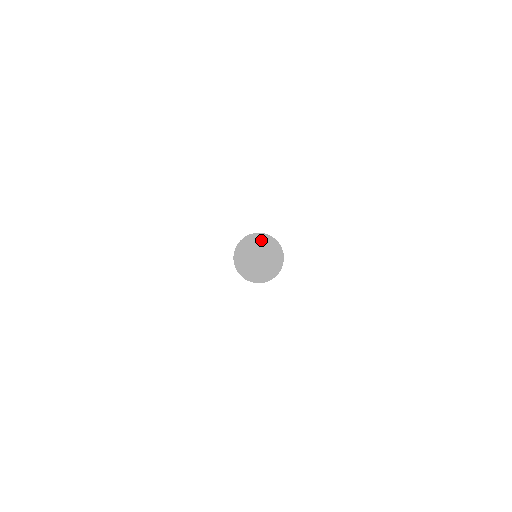
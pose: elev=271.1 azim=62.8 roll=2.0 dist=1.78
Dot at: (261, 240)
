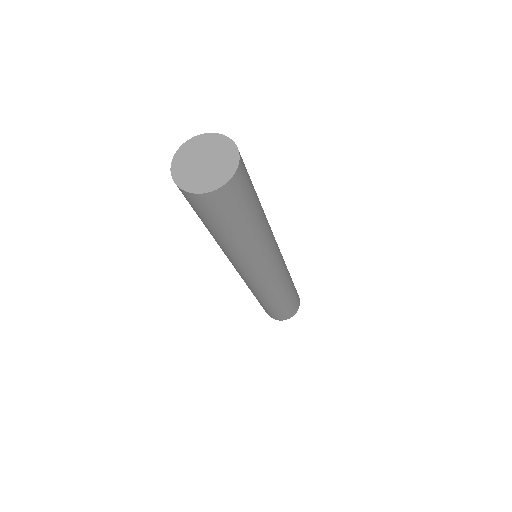
Dot at: (226, 148)
